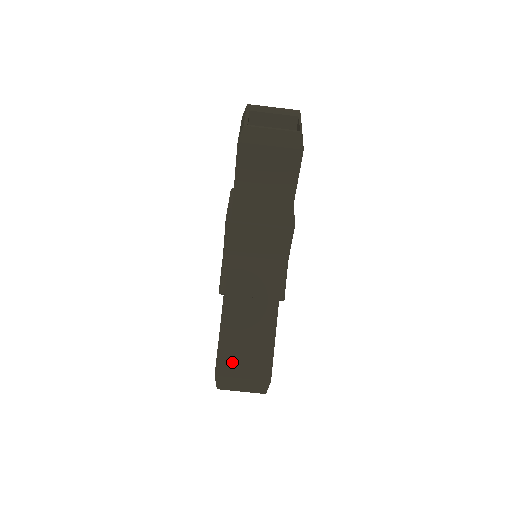
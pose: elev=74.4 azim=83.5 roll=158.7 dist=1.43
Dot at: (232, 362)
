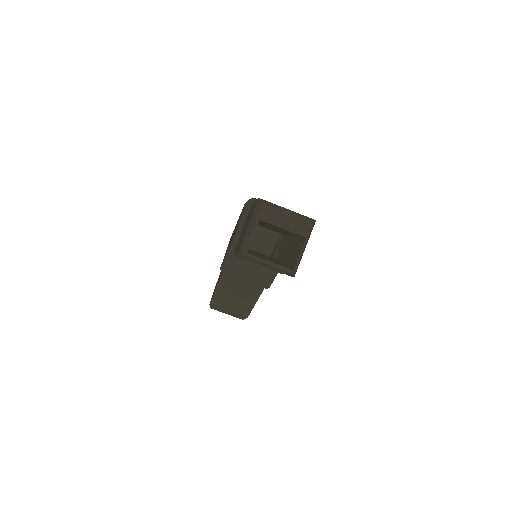
Dot at: (223, 302)
